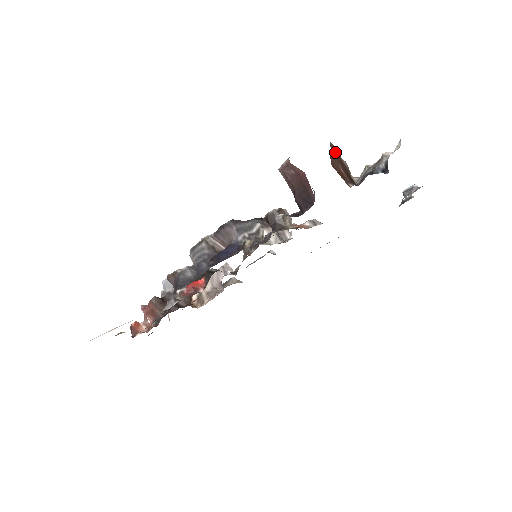
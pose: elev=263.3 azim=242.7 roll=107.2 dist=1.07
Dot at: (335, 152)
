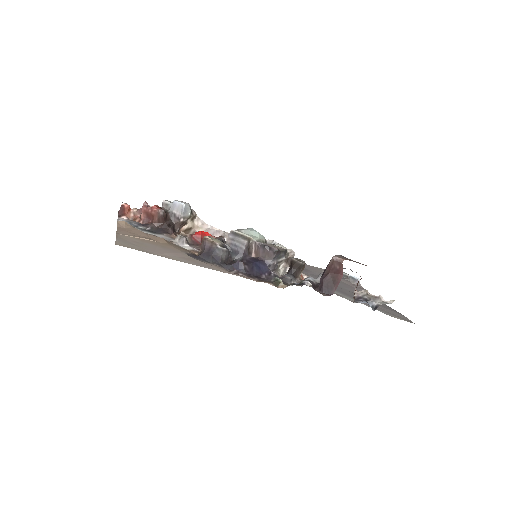
Dot at: occluded
